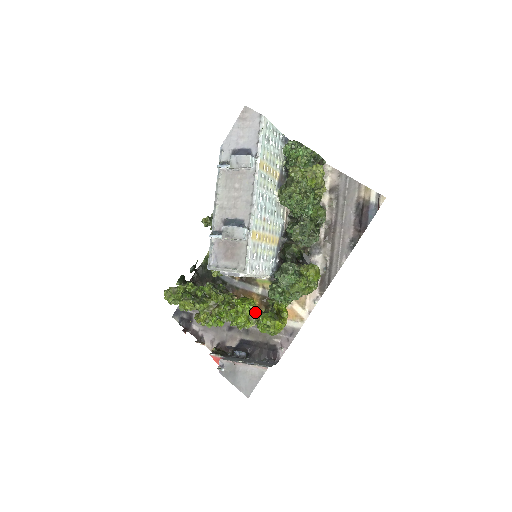
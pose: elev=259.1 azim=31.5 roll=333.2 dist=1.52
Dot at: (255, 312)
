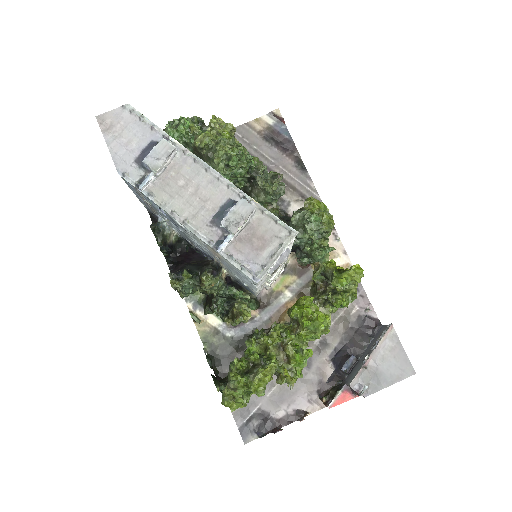
Dot at: occluded
